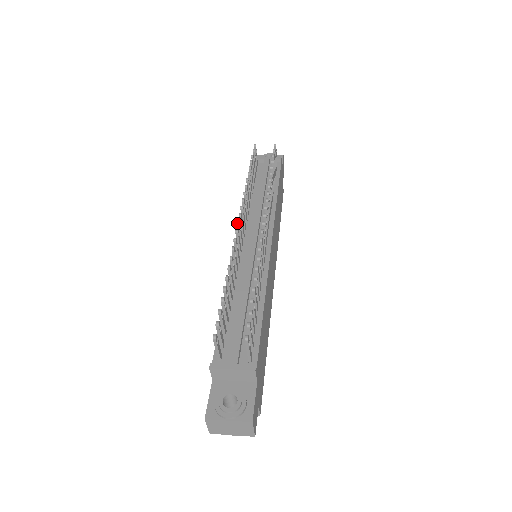
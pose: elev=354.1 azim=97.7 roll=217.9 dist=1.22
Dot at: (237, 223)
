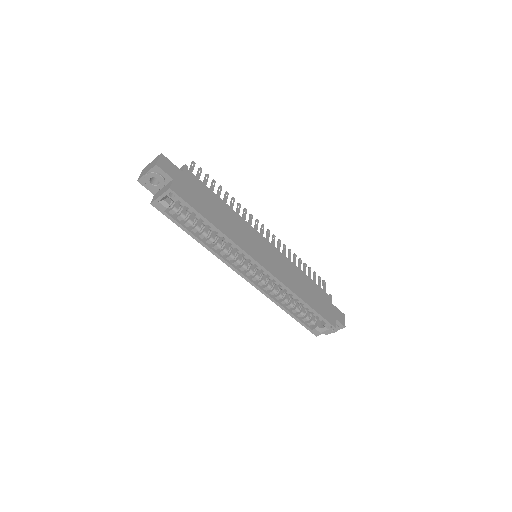
Dot at: occluded
